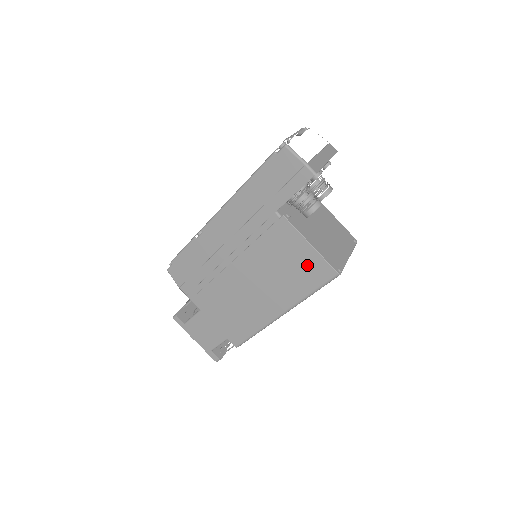
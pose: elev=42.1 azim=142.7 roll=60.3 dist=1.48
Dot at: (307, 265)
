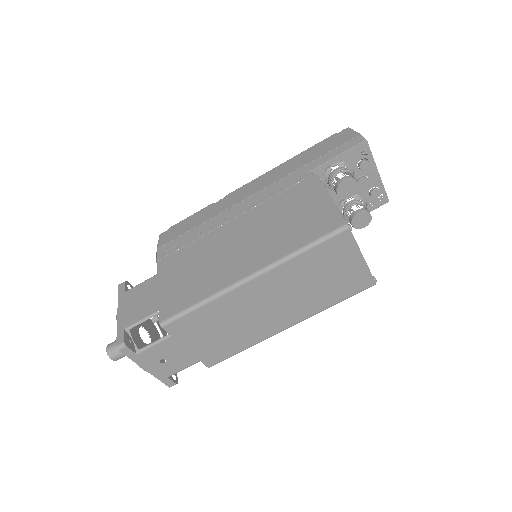
Dot at: (315, 216)
